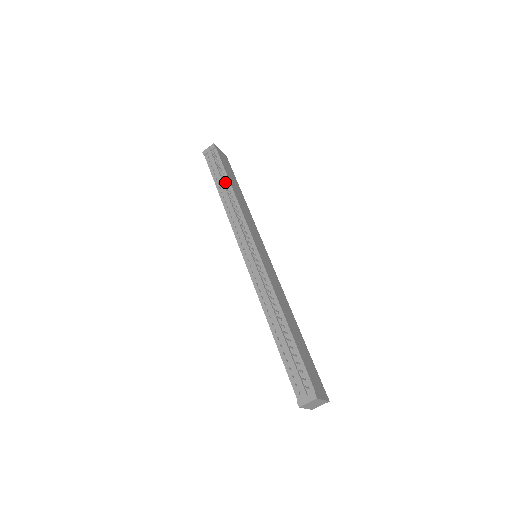
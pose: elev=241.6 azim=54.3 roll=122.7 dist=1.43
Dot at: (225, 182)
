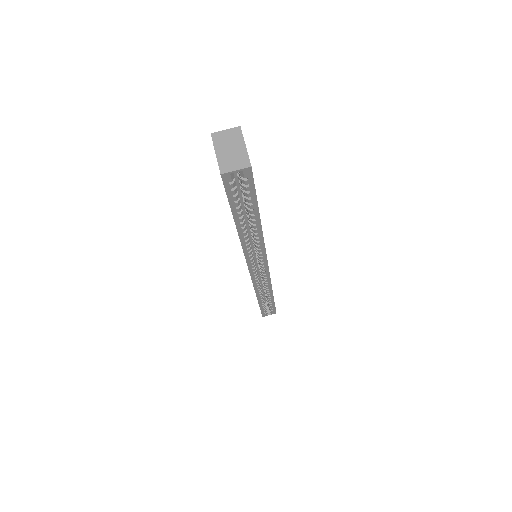
Dot at: occluded
